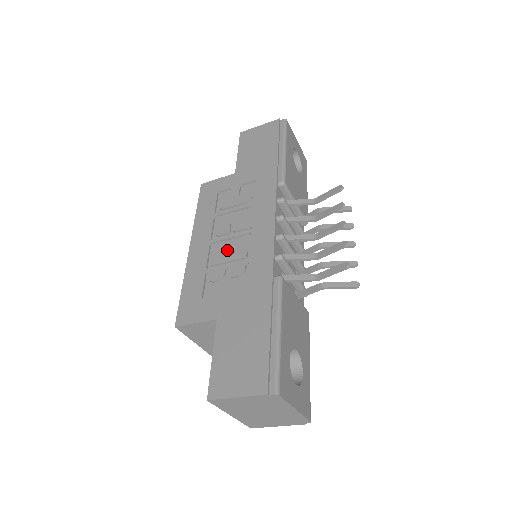
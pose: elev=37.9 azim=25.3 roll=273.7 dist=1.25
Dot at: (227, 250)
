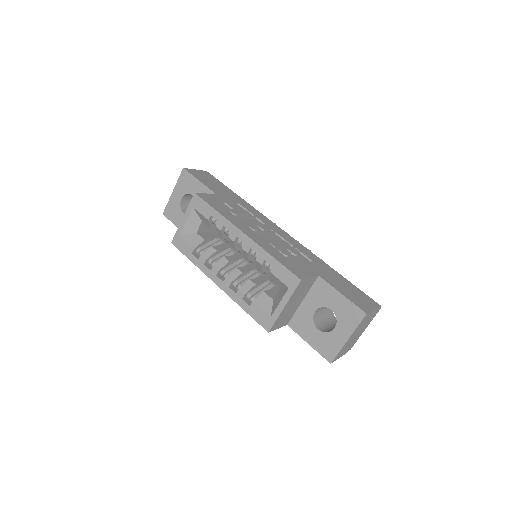
Dot at: (272, 240)
